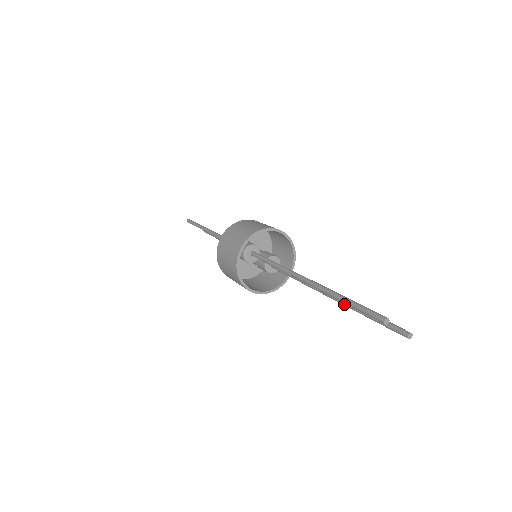
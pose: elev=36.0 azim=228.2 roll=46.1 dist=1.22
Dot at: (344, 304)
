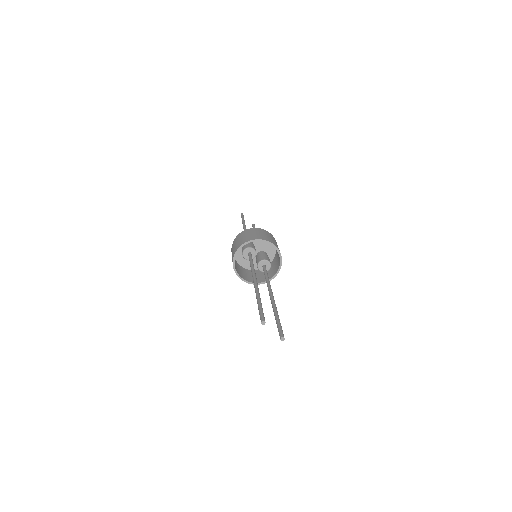
Dot at: (272, 307)
